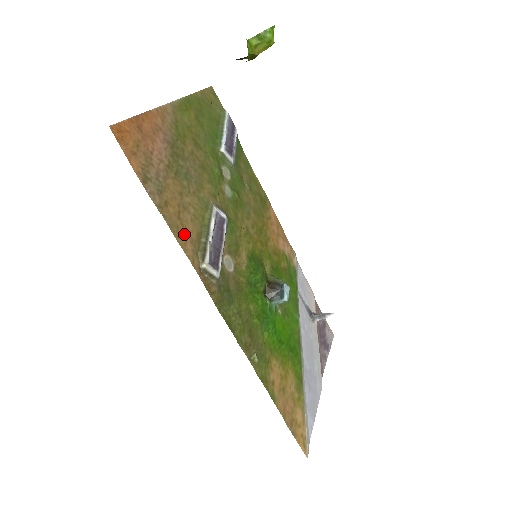
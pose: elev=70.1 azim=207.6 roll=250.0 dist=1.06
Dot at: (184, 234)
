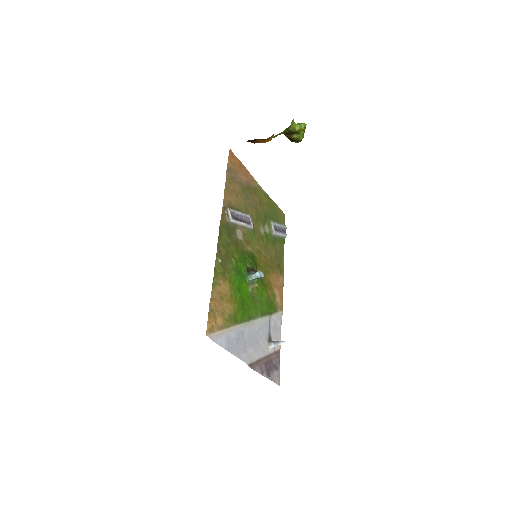
Dot at: (229, 195)
